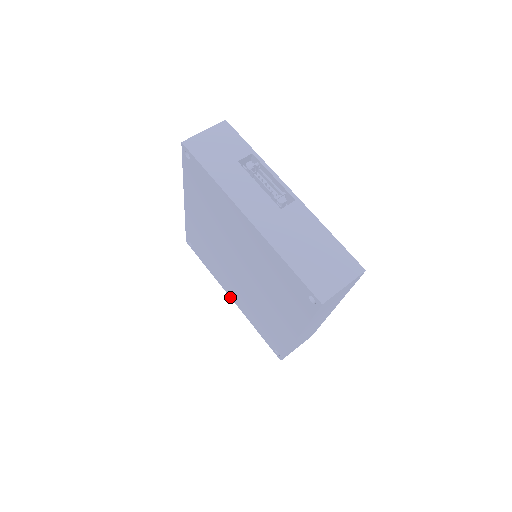
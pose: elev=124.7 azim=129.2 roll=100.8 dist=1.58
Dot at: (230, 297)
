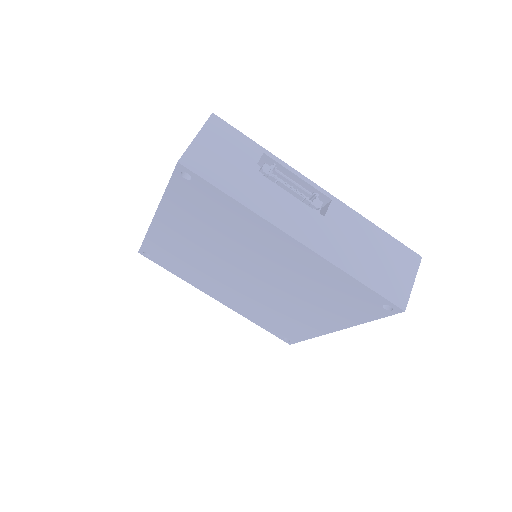
Dot at: (215, 299)
